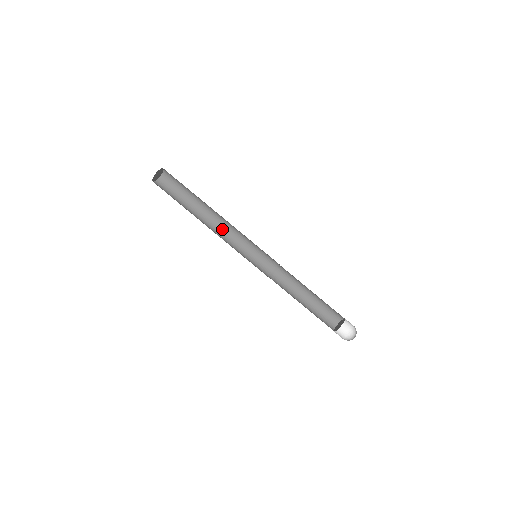
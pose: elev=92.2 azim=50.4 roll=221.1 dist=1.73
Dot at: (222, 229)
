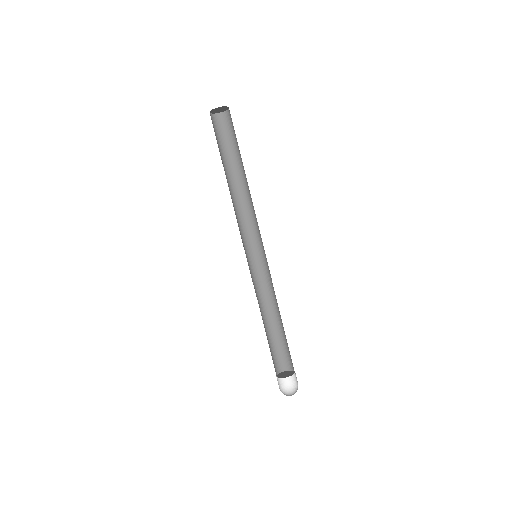
Dot at: (238, 208)
